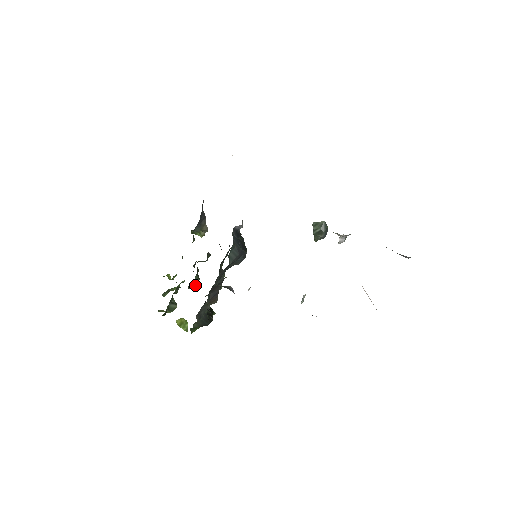
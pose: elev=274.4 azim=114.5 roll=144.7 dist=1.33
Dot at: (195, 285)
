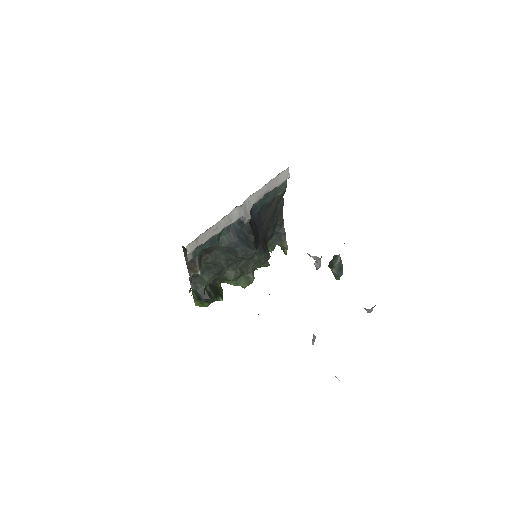
Dot at: occluded
